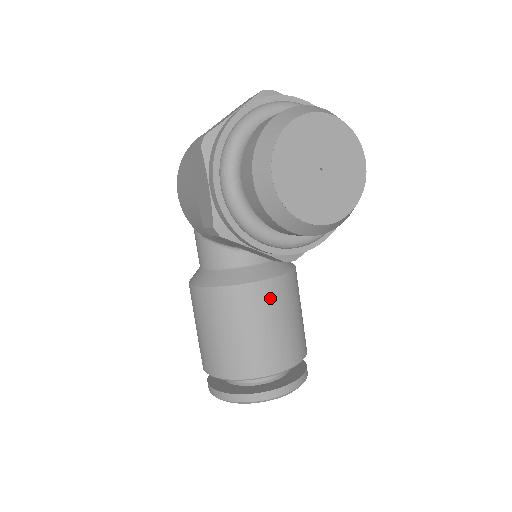
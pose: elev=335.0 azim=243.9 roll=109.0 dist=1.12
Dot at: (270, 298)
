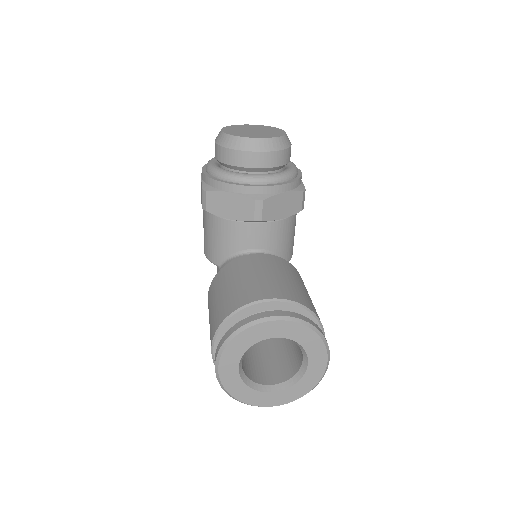
Dot at: (263, 261)
